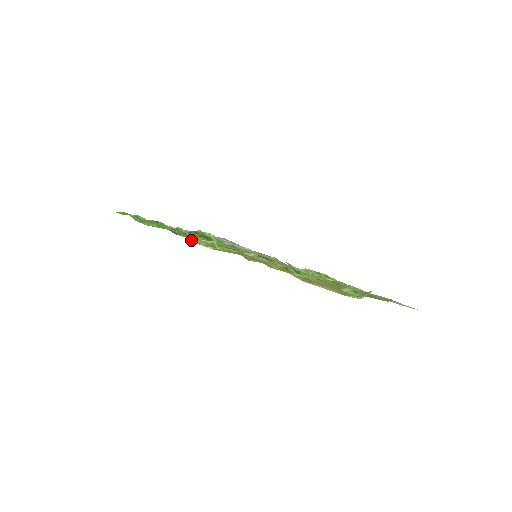
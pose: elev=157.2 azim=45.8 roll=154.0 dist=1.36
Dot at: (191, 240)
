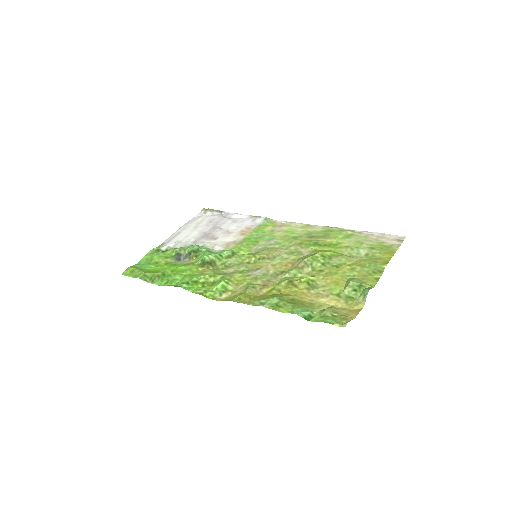
Dot at: (206, 297)
